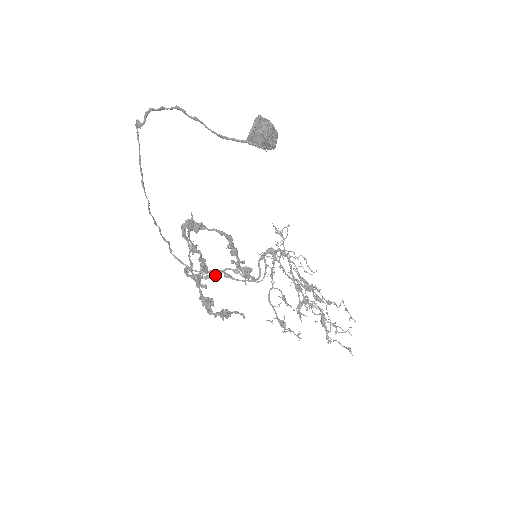
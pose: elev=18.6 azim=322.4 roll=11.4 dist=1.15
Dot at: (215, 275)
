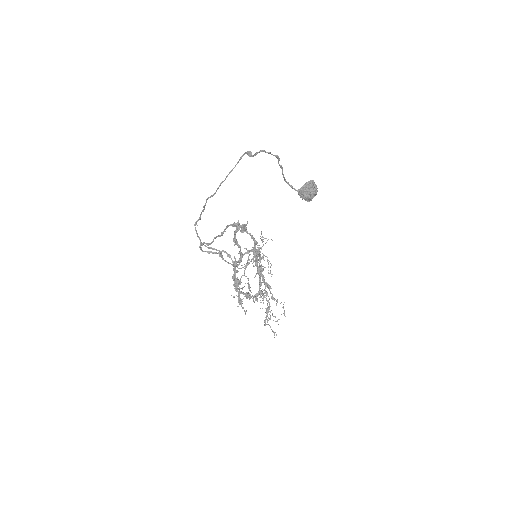
Dot at: (216, 253)
